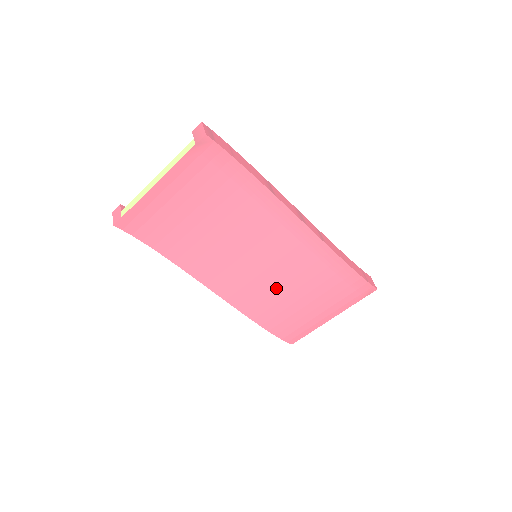
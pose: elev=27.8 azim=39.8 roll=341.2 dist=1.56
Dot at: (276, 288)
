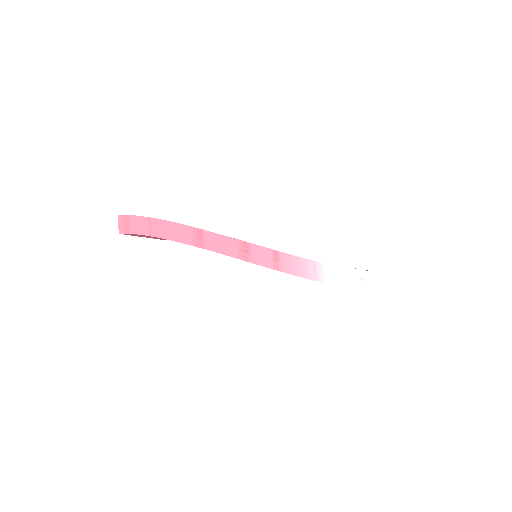
Dot at: occluded
